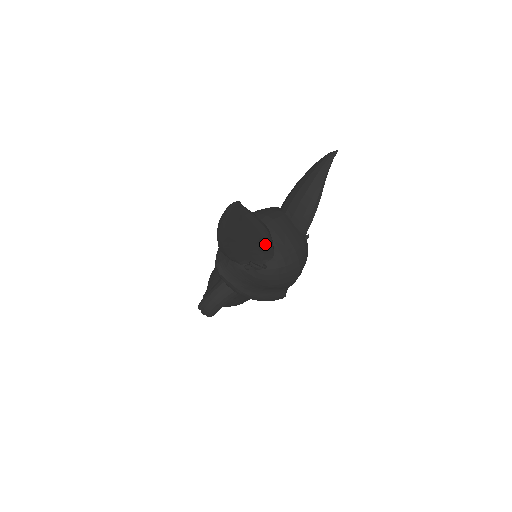
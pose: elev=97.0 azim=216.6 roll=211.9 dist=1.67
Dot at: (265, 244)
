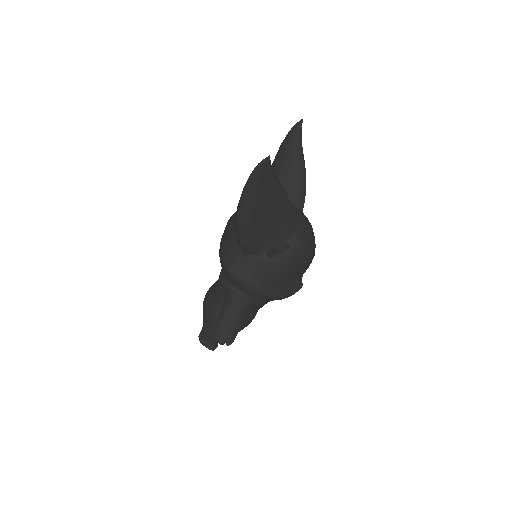
Dot at: (287, 215)
